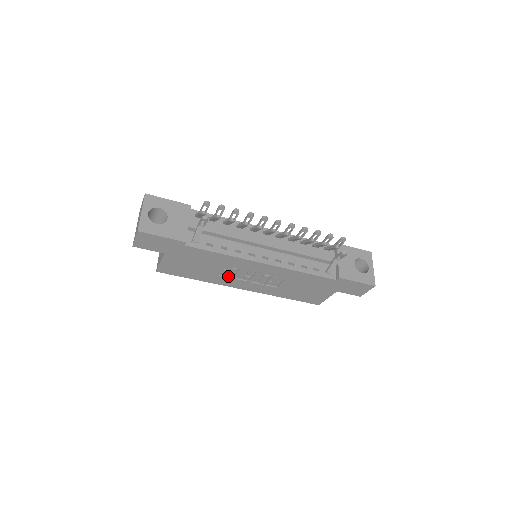
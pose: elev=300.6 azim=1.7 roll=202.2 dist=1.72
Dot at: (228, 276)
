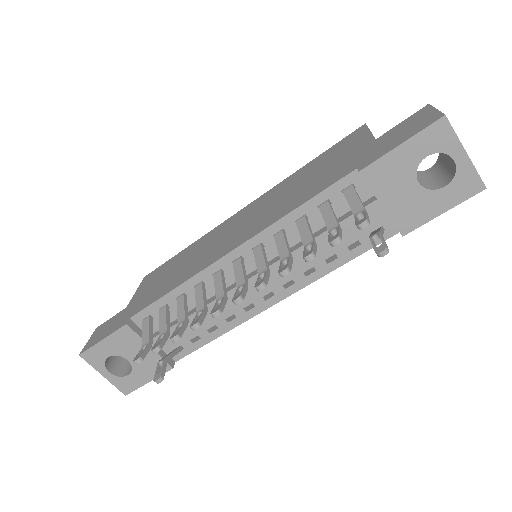
Dot at: occluded
